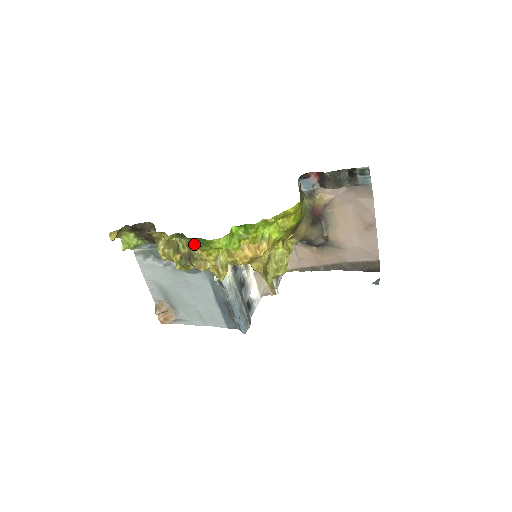
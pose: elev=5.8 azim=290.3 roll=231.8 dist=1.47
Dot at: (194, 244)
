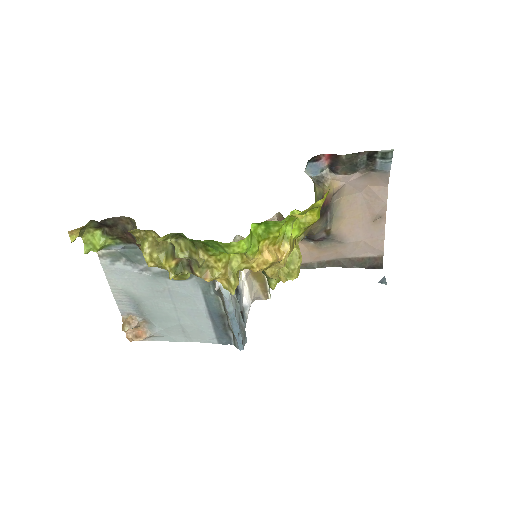
Dot at: (198, 247)
